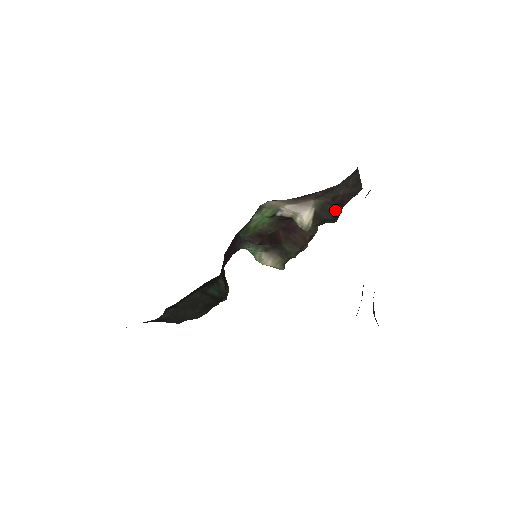
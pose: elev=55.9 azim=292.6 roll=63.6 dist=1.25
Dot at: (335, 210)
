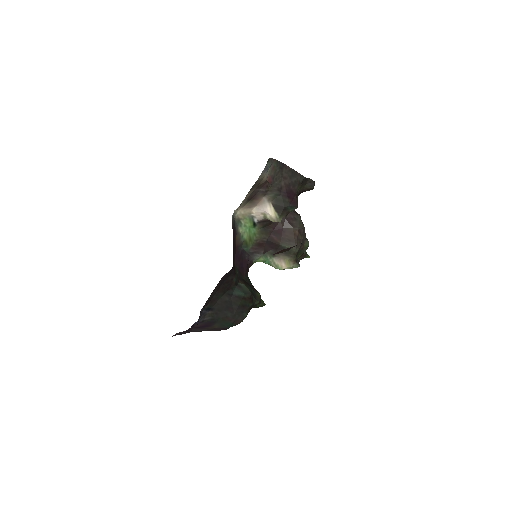
Dot at: (288, 198)
